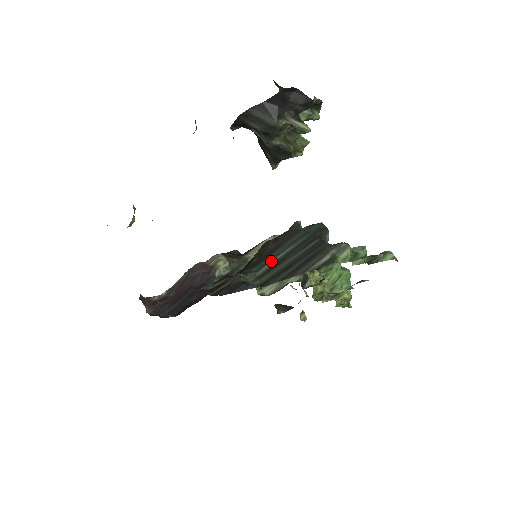
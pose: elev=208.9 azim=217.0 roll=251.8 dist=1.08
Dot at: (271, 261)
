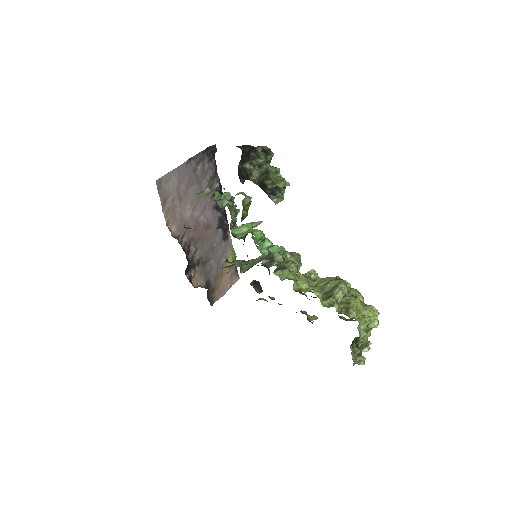
Dot at: occluded
